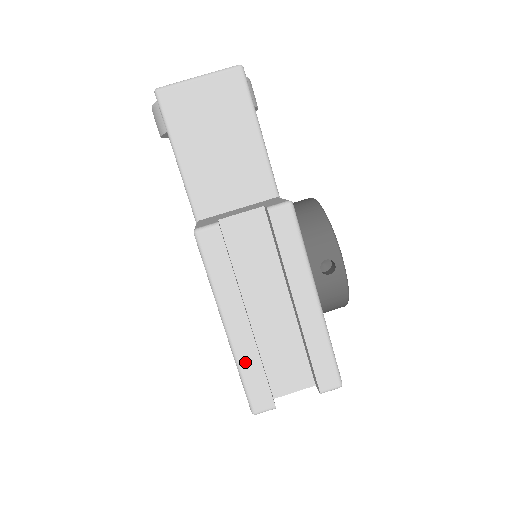
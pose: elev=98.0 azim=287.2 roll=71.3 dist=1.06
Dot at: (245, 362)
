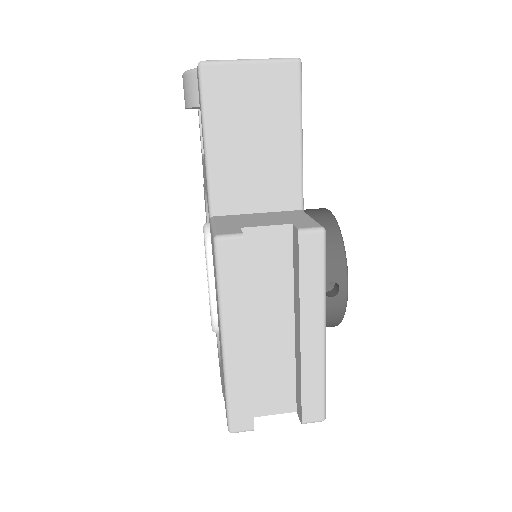
Dot at: (235, 381)
